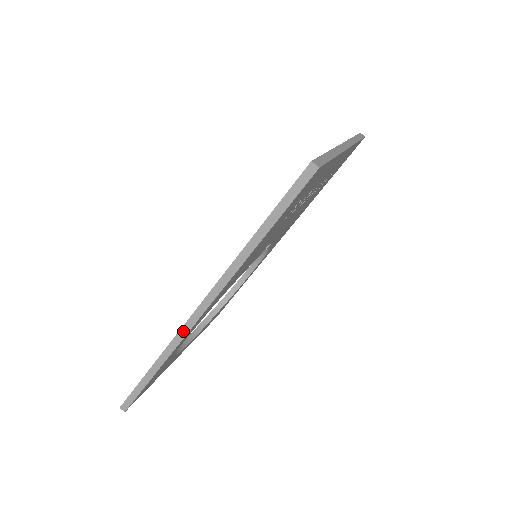
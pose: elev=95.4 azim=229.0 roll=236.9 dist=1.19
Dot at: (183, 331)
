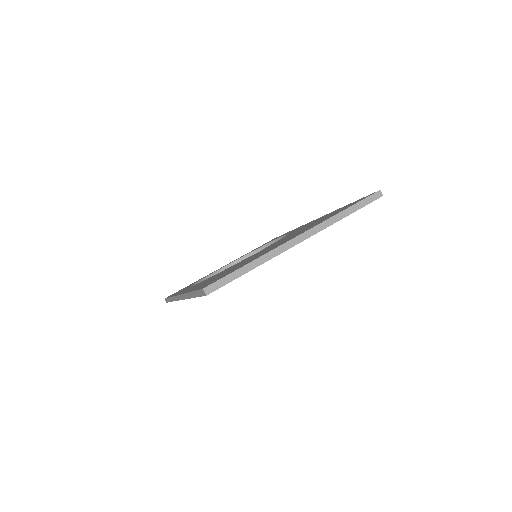
Dot at: (176, 298)
